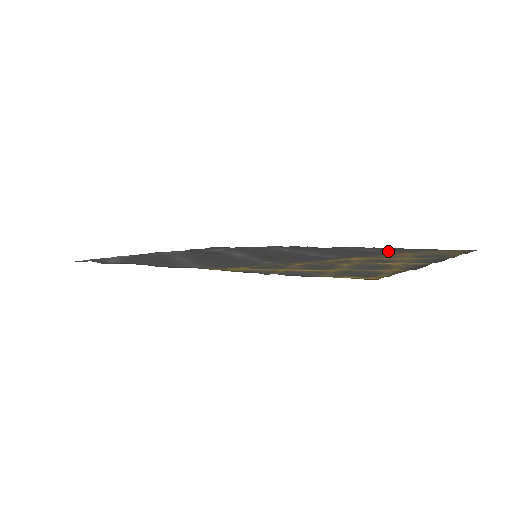
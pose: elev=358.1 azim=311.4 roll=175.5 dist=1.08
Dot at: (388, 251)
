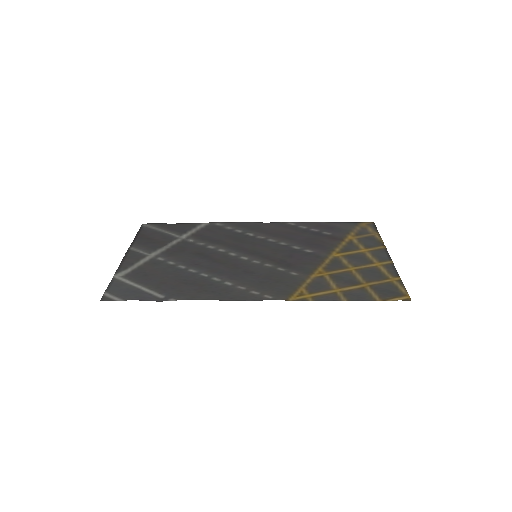
Dot at: (331, 232)
